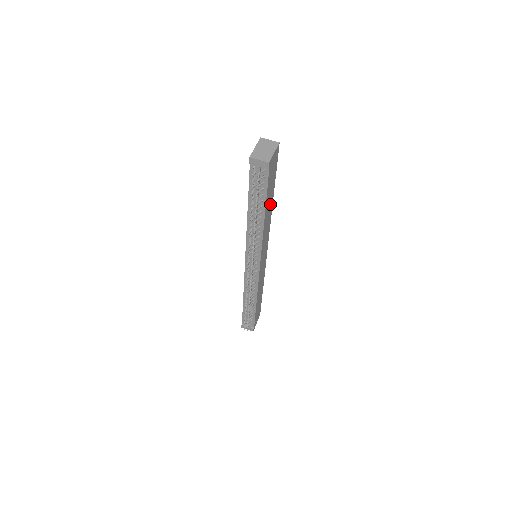
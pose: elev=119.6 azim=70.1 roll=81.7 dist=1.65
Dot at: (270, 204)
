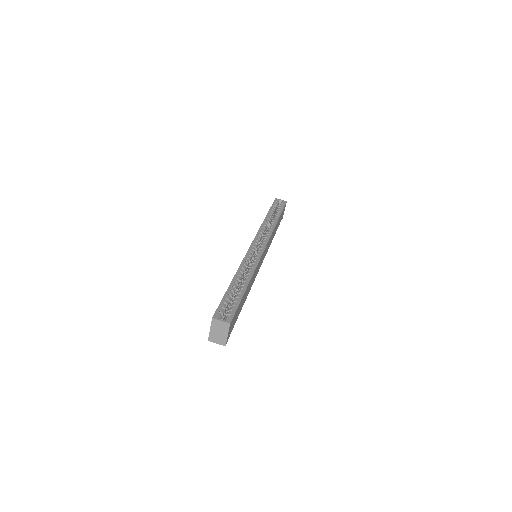
Dot at: (247, 290)
